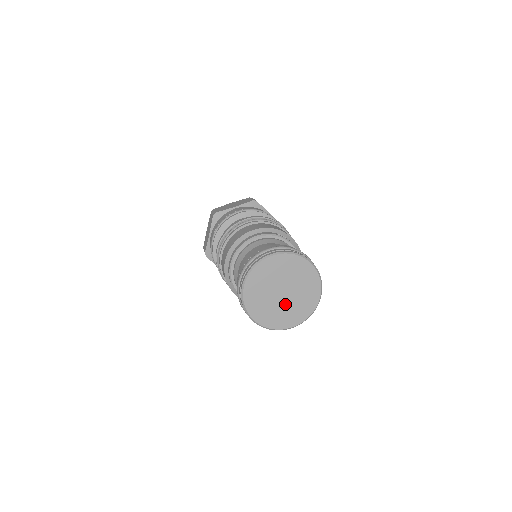
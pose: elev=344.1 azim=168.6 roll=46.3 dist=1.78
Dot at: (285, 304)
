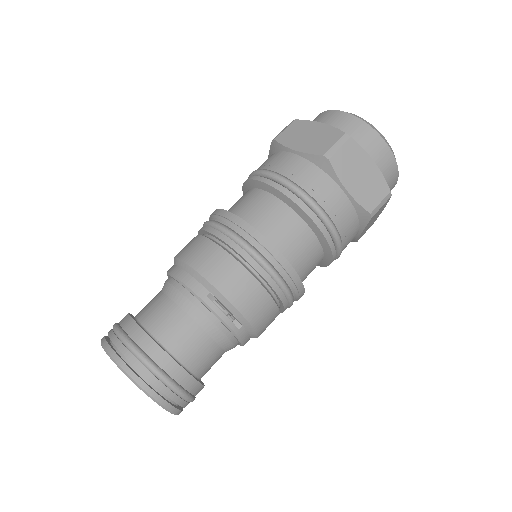
Dot at: occluded
